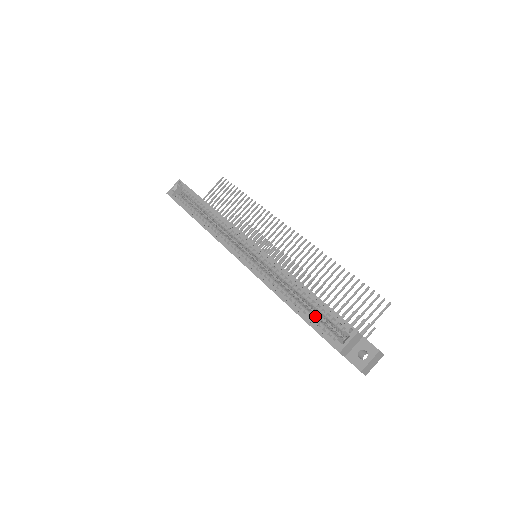
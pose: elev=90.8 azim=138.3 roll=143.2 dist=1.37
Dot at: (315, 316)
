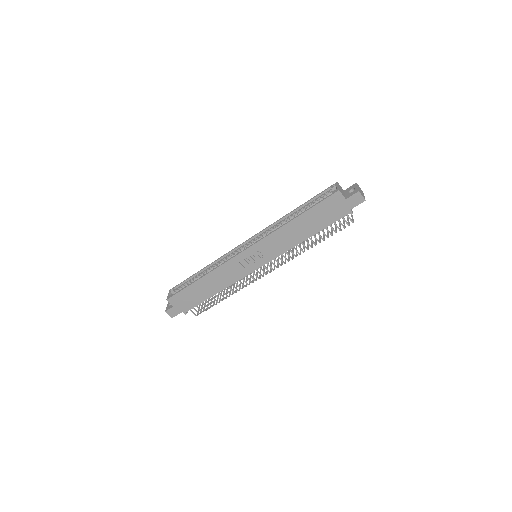
Dot at: occluded
